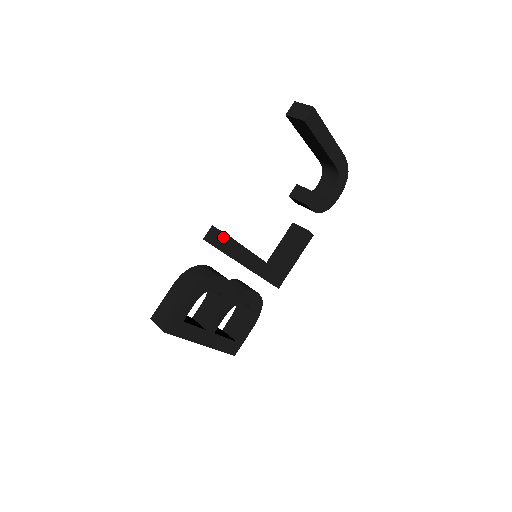
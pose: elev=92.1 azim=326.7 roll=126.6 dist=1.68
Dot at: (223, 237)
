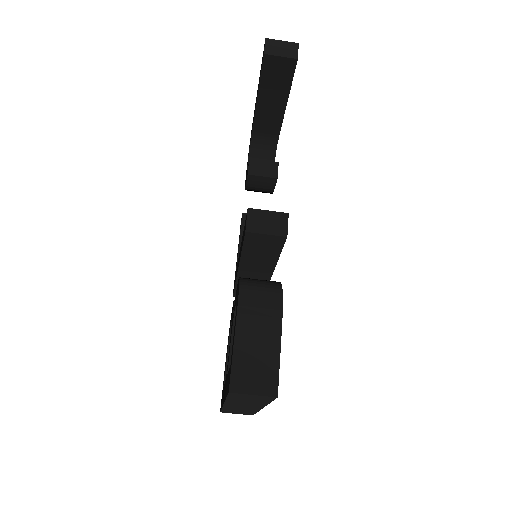
Dot at: (281, 218)
